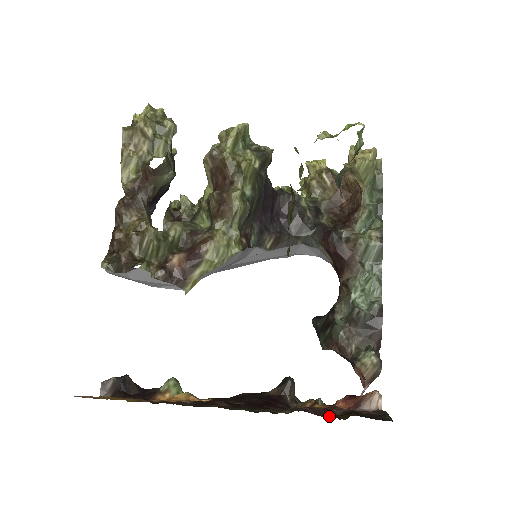
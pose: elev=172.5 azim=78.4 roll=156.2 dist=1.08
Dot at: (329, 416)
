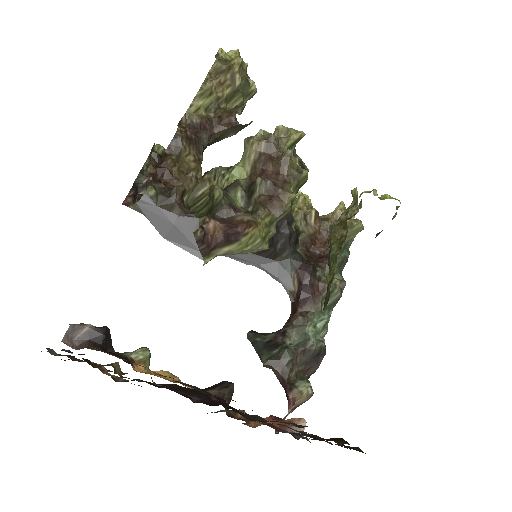
Dot at: occluded
